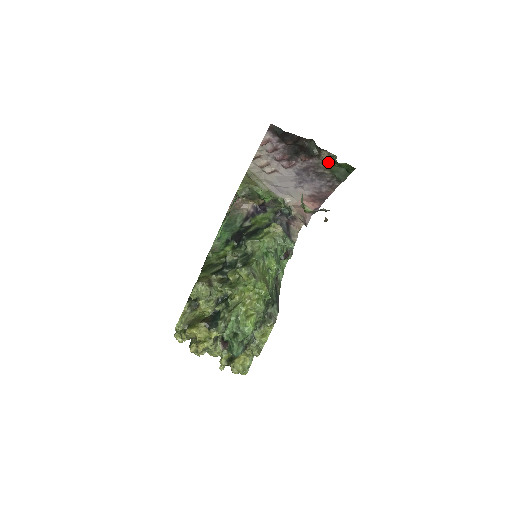
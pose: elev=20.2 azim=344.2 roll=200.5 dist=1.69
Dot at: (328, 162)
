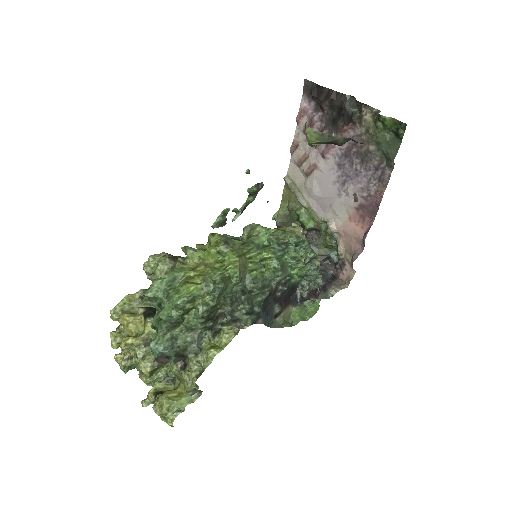
Dot at: (372, 127)
